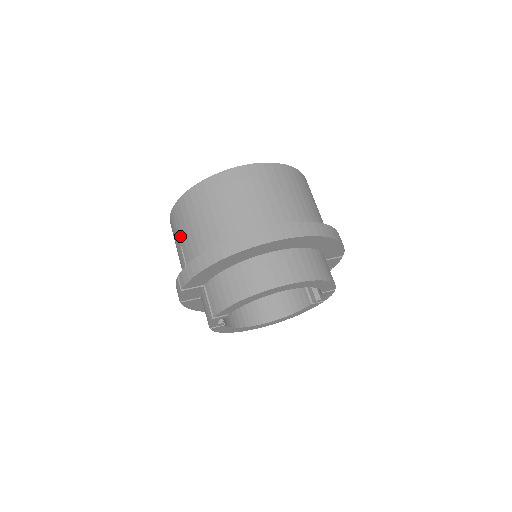
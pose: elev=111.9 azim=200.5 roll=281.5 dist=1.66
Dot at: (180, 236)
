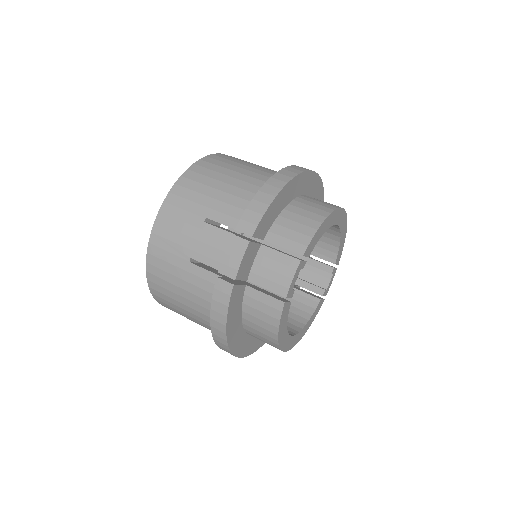
Dot at: (199, 211)
